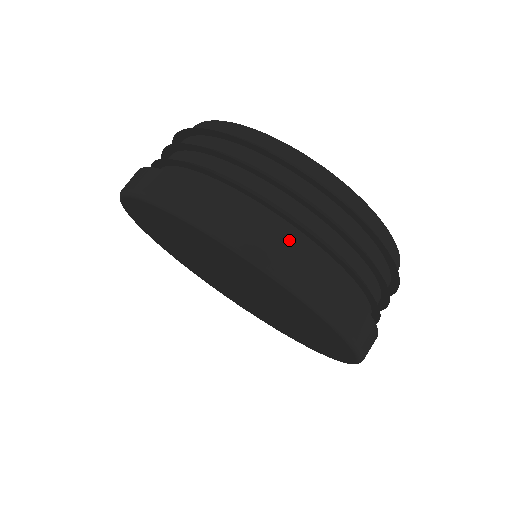
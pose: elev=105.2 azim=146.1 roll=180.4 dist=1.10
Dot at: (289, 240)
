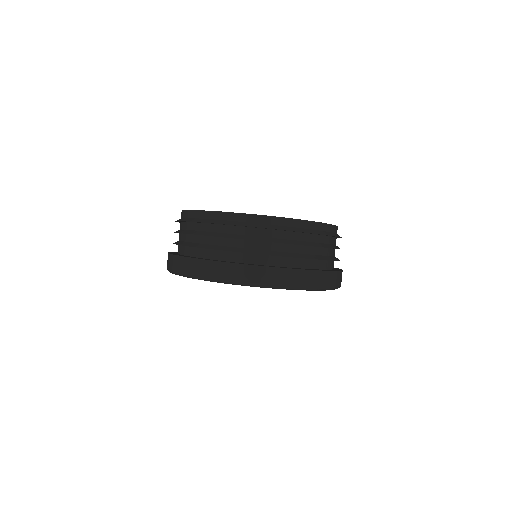
Dot at: (196, 259)
